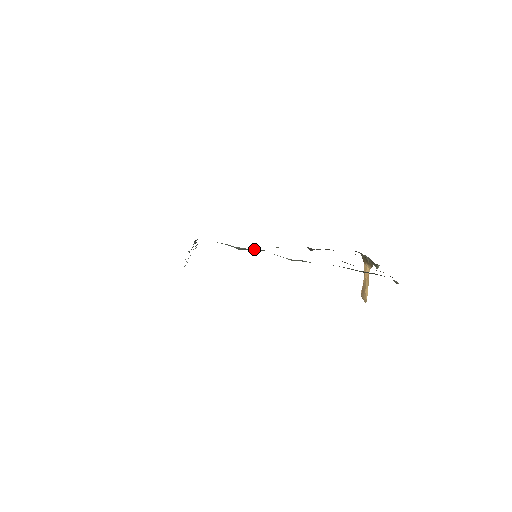
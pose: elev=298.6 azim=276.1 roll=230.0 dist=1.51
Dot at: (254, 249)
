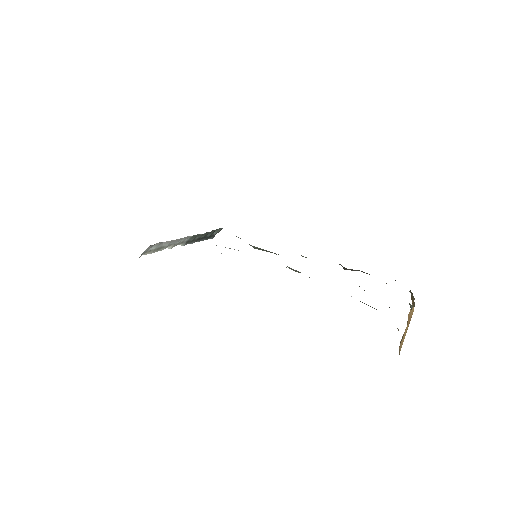
Dot at: (266, 250)
